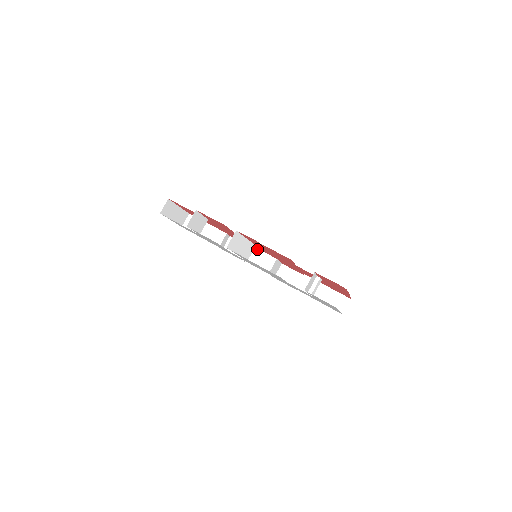
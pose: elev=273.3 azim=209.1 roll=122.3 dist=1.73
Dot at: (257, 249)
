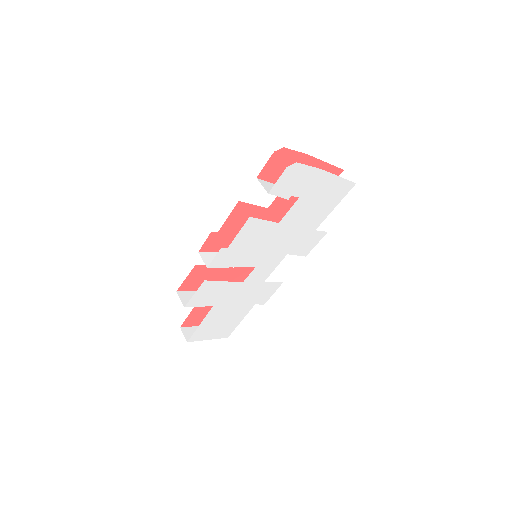
Dot at: occluded
